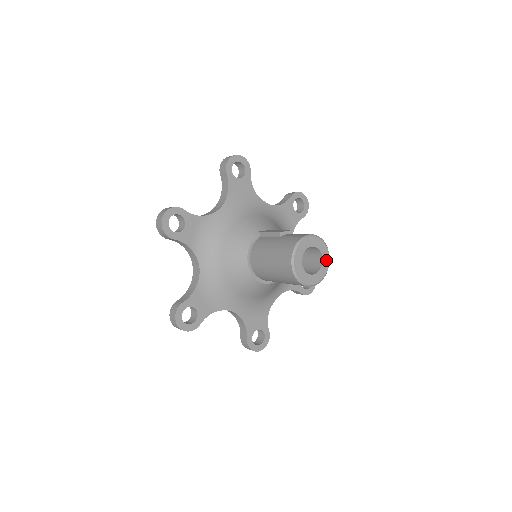
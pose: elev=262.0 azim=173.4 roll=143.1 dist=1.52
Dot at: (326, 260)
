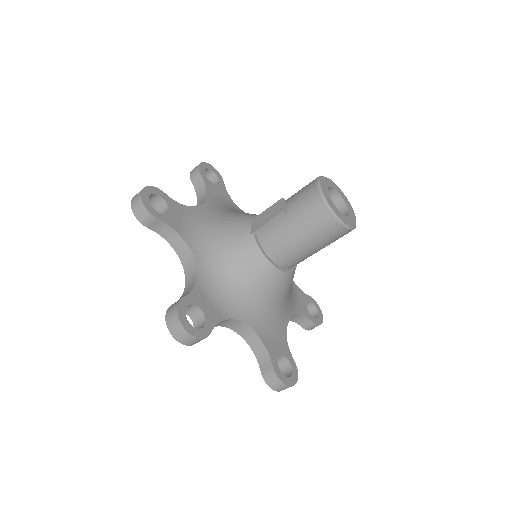
Dot at: (338, 189)
